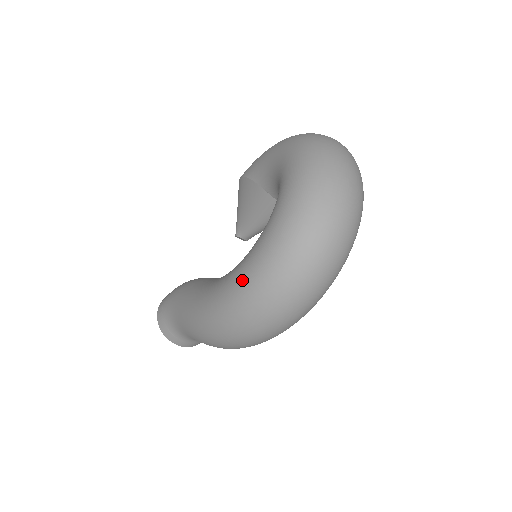
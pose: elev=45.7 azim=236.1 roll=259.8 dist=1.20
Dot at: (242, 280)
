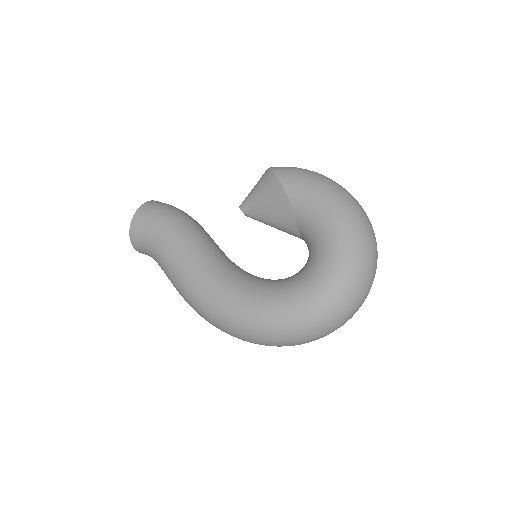
Dot at: (255, 318)
